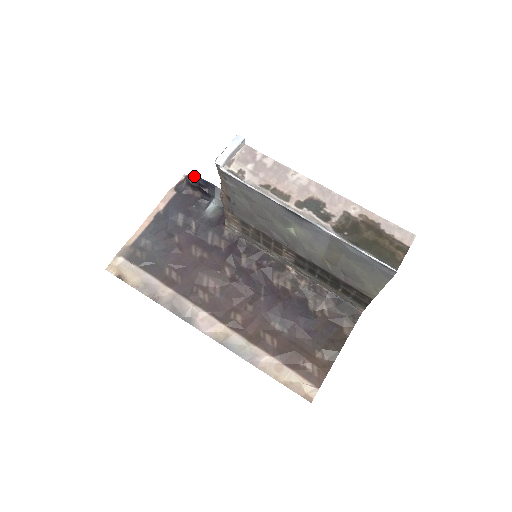
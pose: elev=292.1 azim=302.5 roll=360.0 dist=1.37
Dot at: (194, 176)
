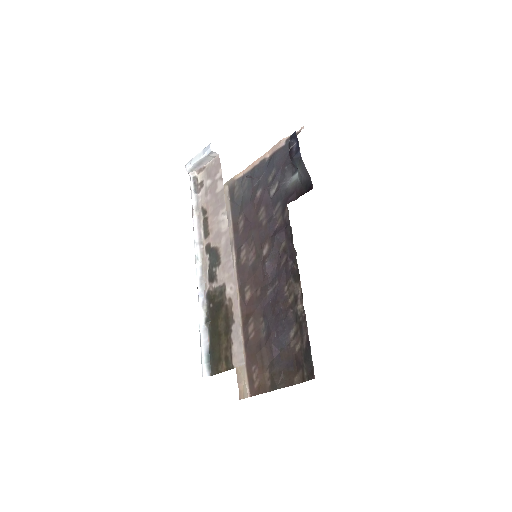
Dot at: (294, 136)
